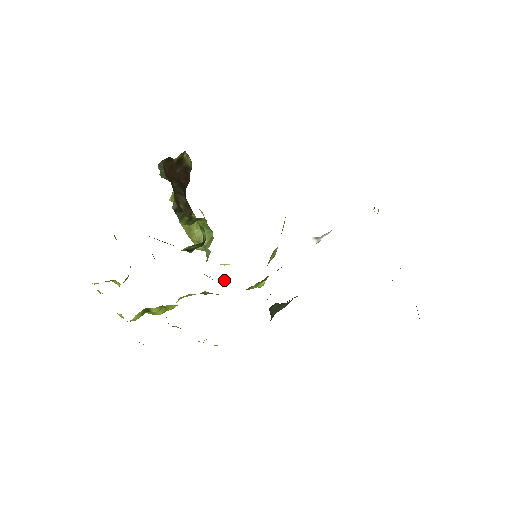
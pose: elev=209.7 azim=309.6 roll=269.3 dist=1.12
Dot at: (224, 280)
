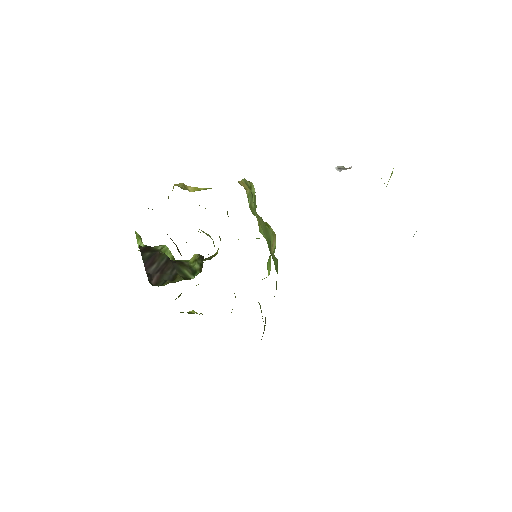
Dot at: occluded
